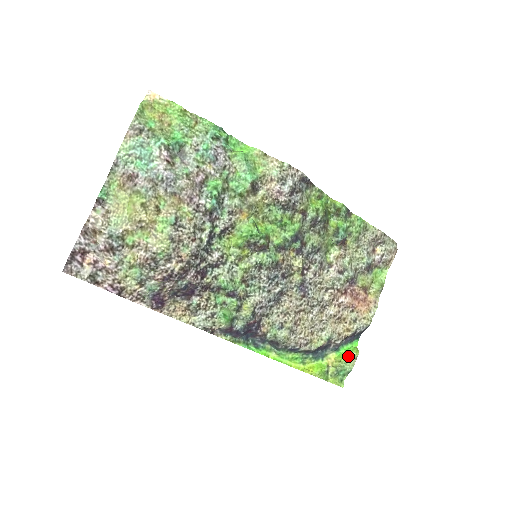
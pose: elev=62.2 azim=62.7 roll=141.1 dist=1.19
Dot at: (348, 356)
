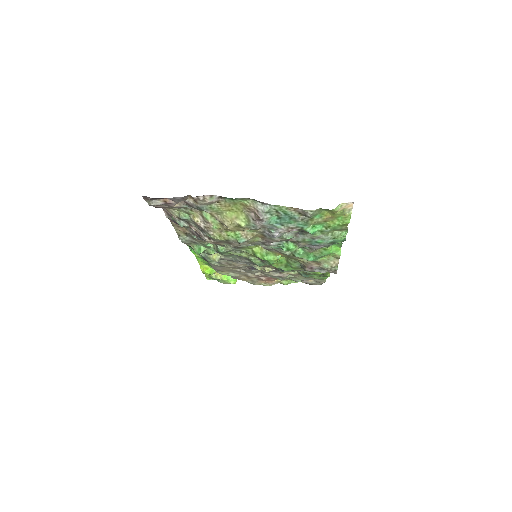
Dot at: (228, 280)
